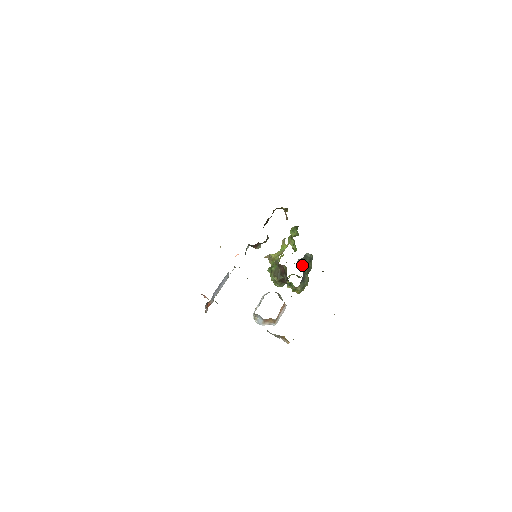
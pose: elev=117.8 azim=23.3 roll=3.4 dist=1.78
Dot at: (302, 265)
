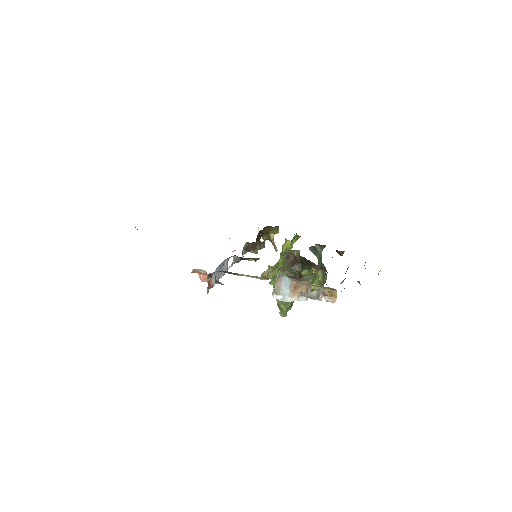
Dot at: (315, 255)
